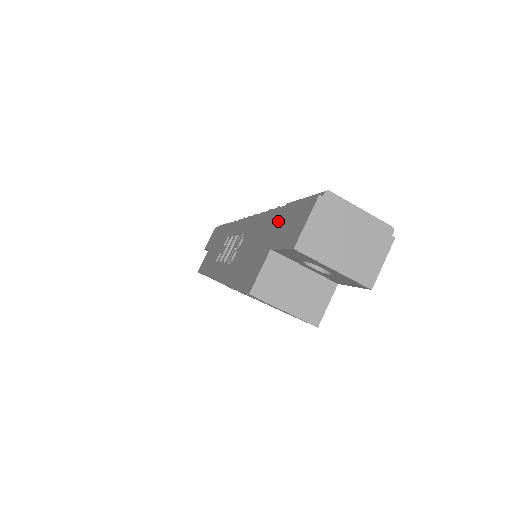
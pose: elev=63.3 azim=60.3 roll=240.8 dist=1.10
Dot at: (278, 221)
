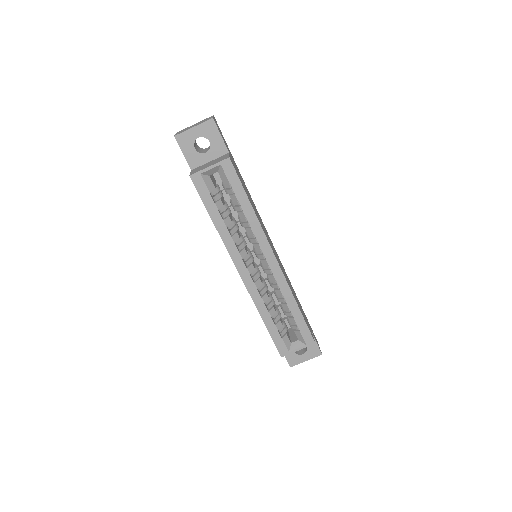
Dot at: occluded
